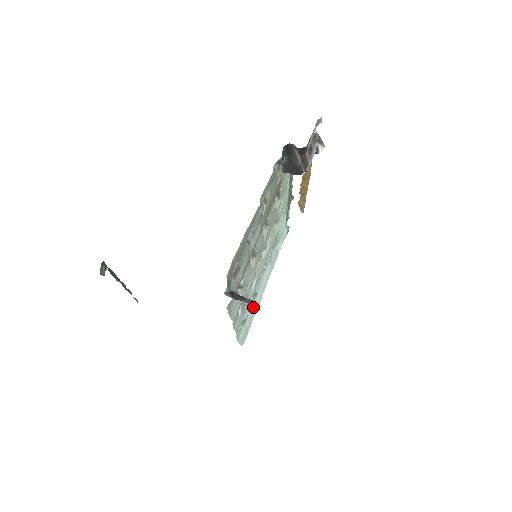
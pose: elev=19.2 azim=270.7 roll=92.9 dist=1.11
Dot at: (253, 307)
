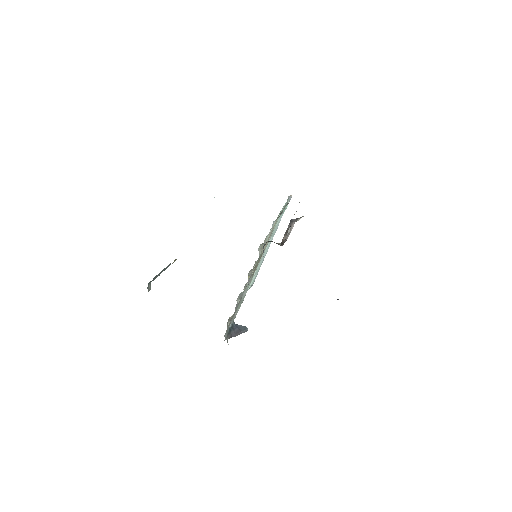
Dot at: (259, 265)
